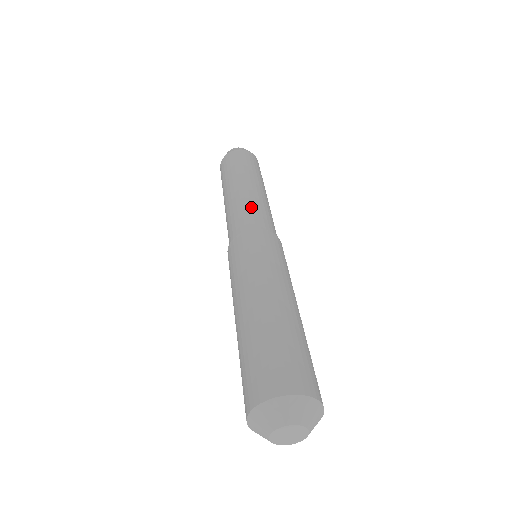
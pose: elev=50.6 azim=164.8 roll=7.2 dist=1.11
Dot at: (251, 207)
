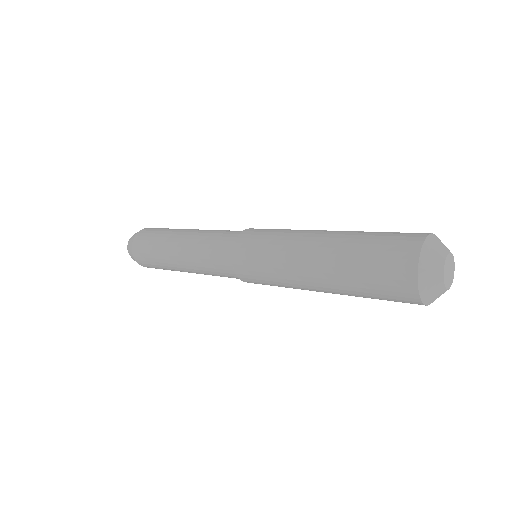
Dot at: (223, 230)
